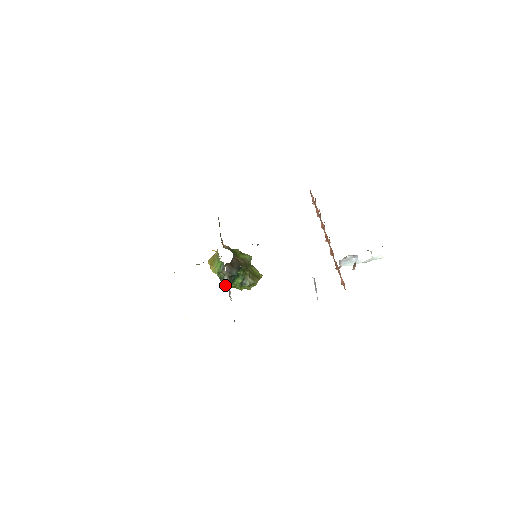
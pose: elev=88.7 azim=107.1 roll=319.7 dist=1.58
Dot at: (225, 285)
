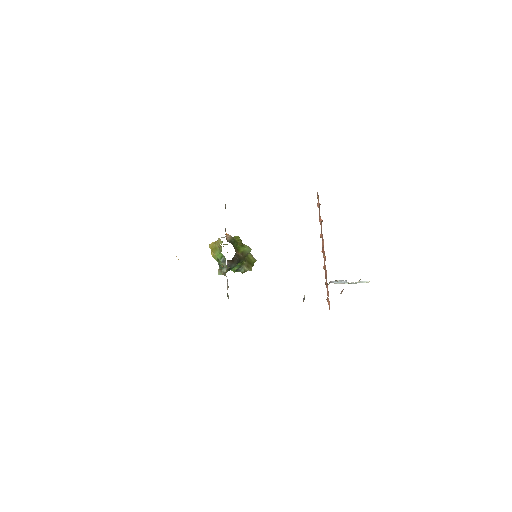
Dot at: occluded
